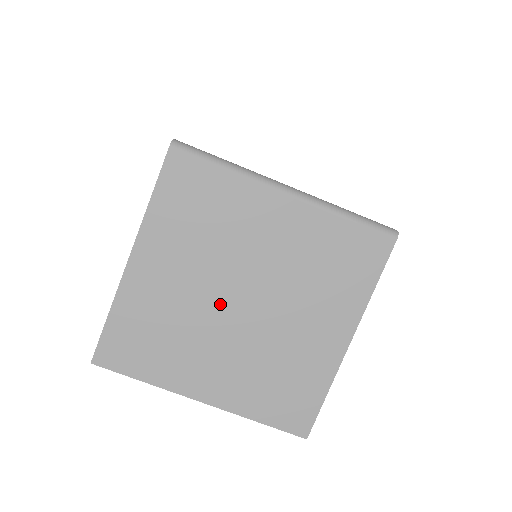
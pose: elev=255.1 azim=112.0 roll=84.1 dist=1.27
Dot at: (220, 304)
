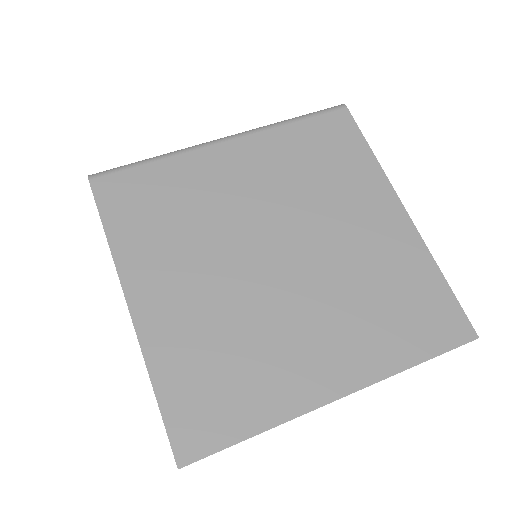
Dot at: (259, 276)
